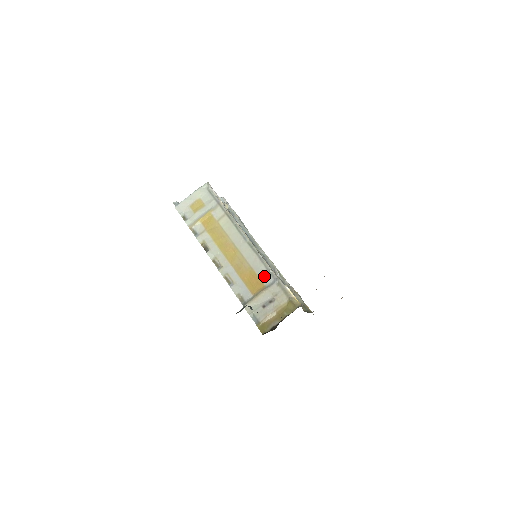
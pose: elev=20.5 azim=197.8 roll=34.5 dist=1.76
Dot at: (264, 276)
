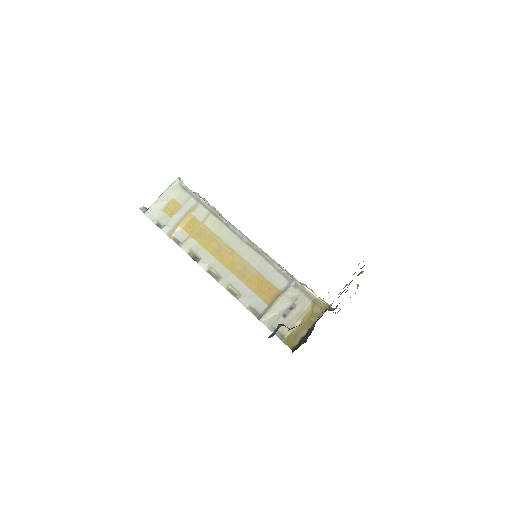
Dot at: (276, 279)
